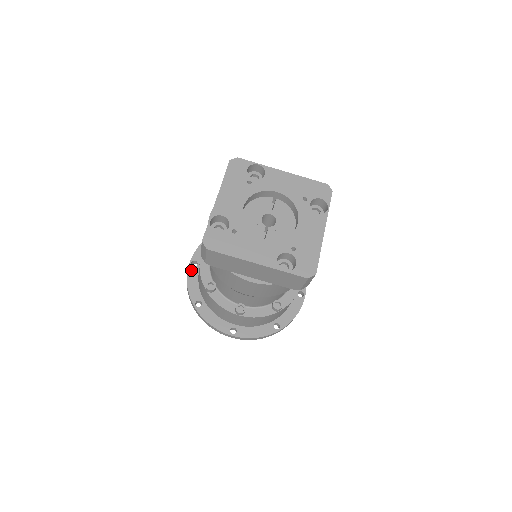
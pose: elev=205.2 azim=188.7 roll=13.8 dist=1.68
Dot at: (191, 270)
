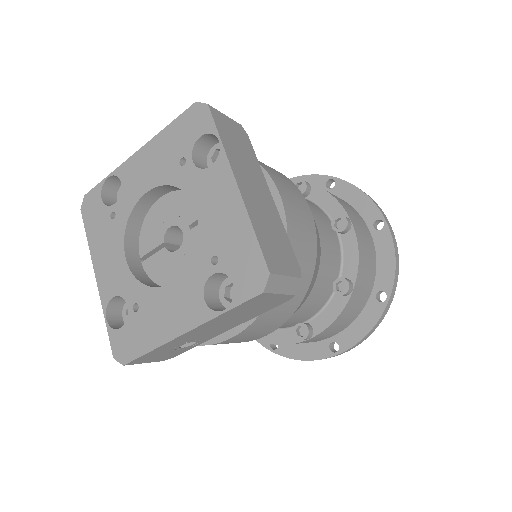
Dot at: occluded
